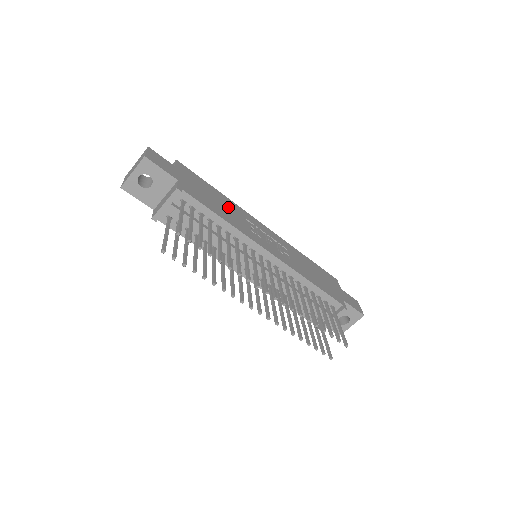
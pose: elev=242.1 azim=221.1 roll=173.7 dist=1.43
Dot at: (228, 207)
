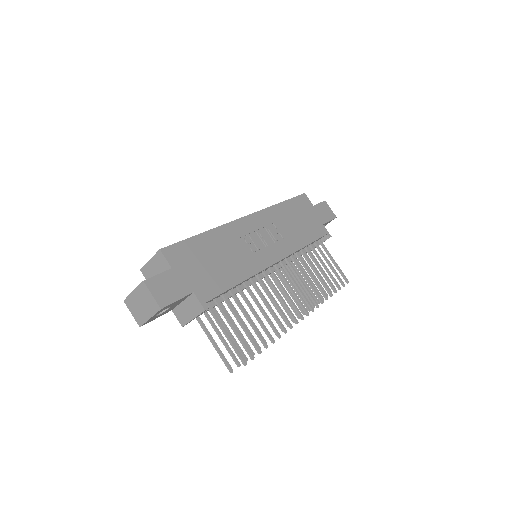
Dot at: (225, 249)
